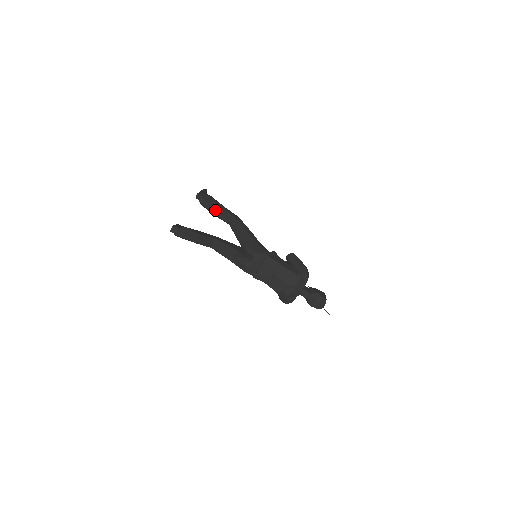
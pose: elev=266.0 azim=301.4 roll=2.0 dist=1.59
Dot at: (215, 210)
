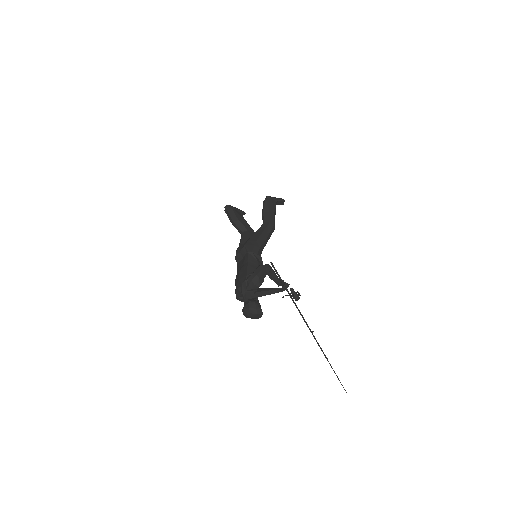
Dot at: (263, 211)
